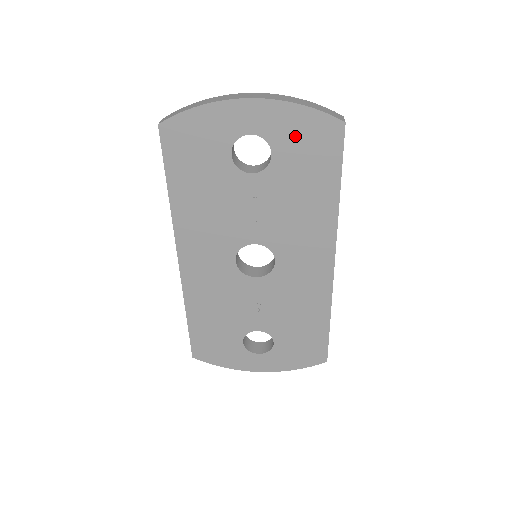
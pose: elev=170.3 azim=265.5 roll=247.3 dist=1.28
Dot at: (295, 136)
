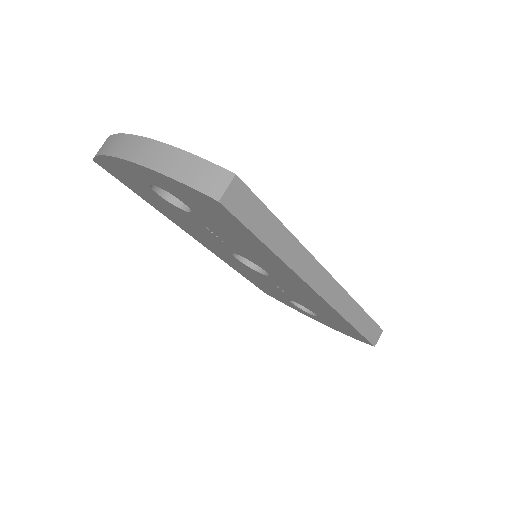
Dot at: (188, 197)
